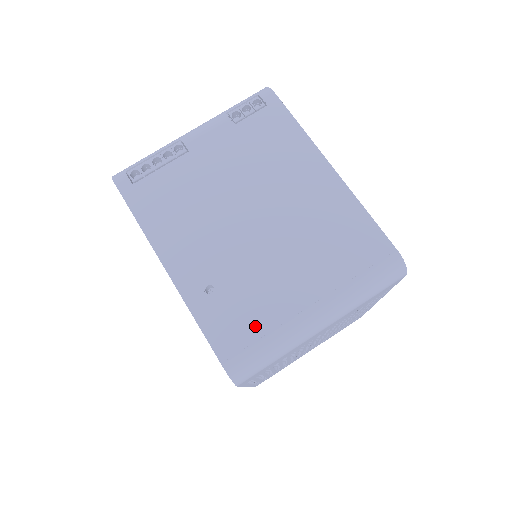
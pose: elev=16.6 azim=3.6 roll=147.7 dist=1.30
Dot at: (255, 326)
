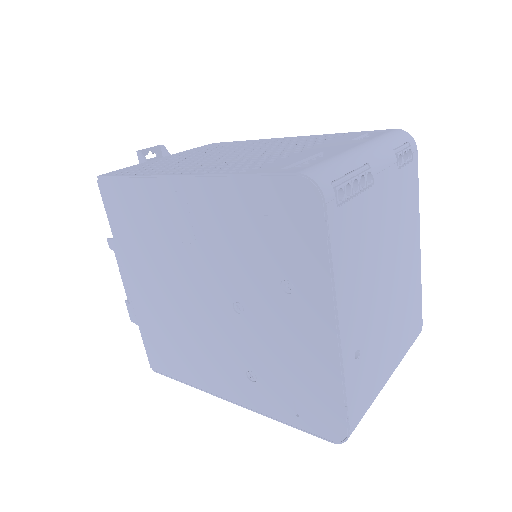
Dot at: (370, 391)
